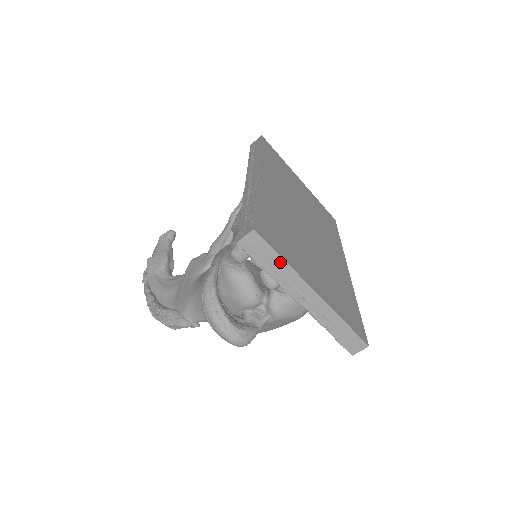
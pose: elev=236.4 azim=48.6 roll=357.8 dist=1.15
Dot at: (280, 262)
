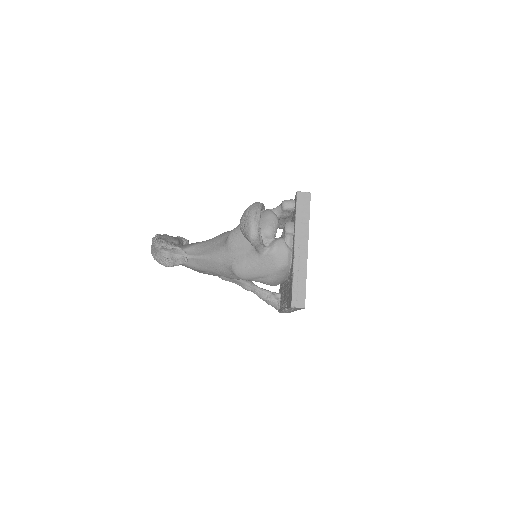
Dot at: (307, 218)
